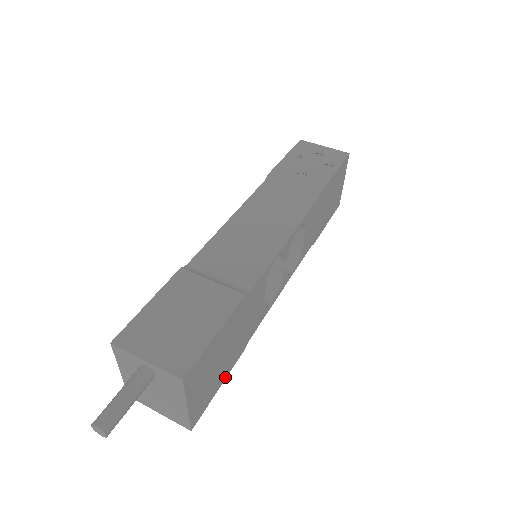
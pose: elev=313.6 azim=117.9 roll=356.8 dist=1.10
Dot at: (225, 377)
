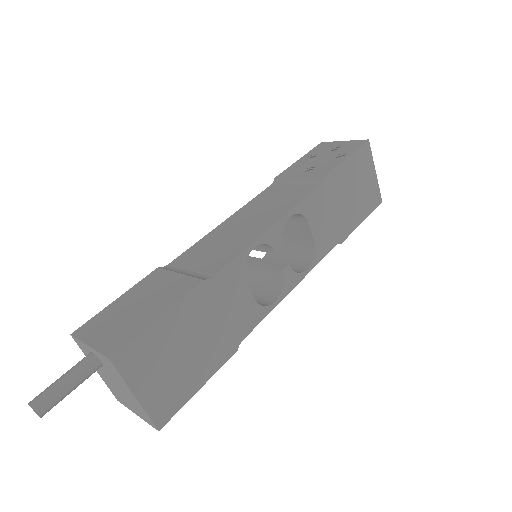
Dot at: (207, 378)
